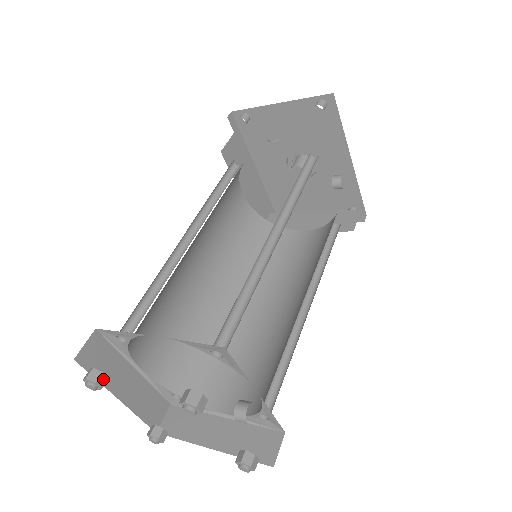
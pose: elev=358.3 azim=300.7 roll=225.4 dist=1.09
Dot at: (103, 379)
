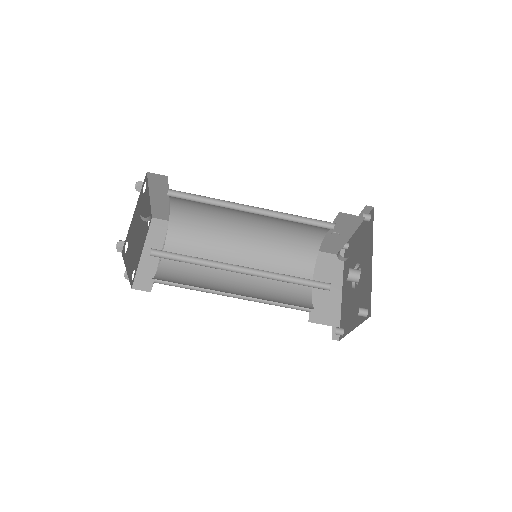
Dot at: occluded
